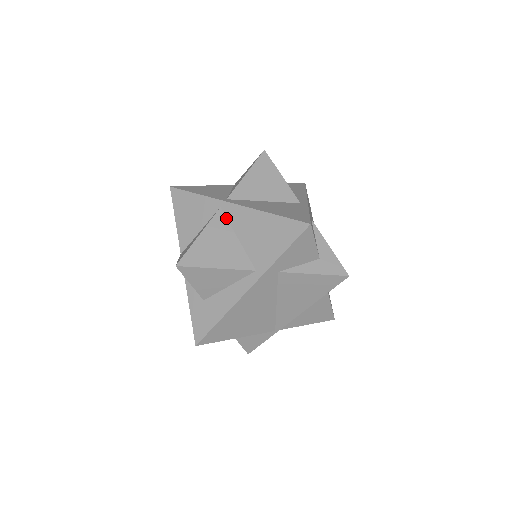
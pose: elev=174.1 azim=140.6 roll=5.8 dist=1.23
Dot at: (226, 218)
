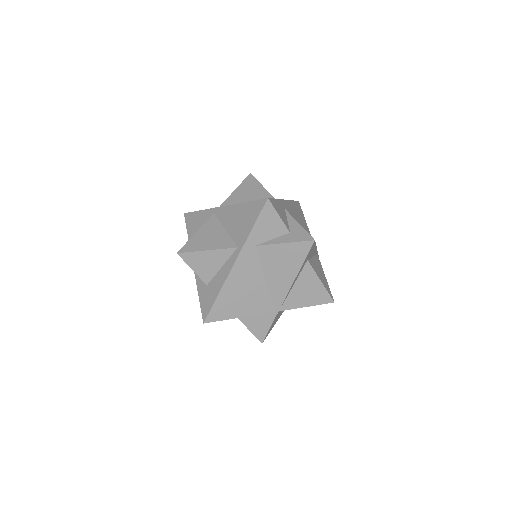
Dot at: (217, 219)
